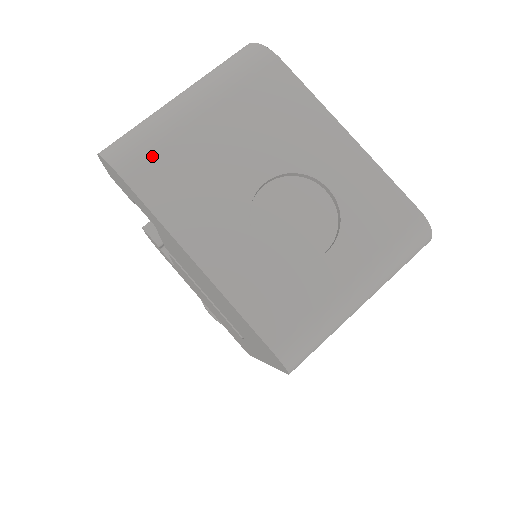
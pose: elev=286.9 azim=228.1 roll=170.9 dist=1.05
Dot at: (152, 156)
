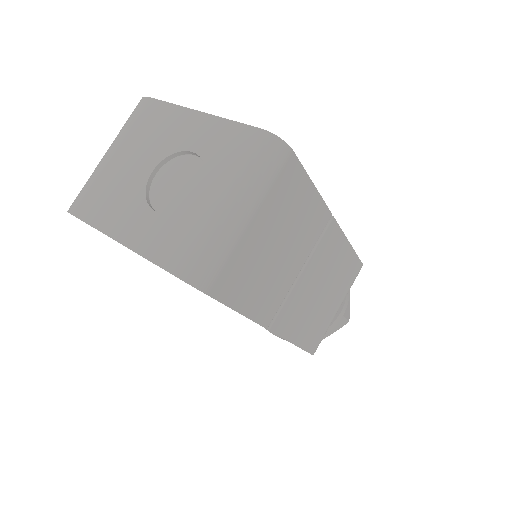
Dot at: (87, 194)
